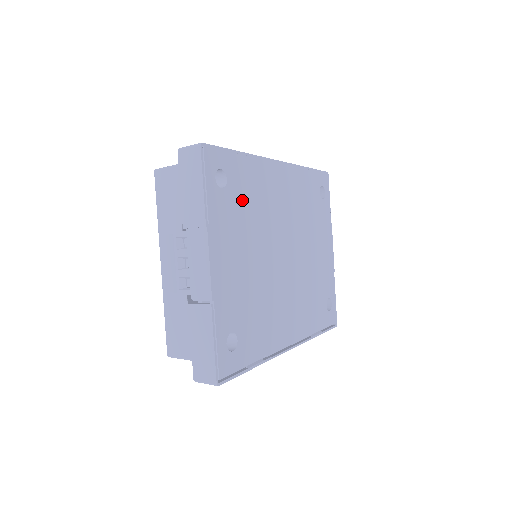
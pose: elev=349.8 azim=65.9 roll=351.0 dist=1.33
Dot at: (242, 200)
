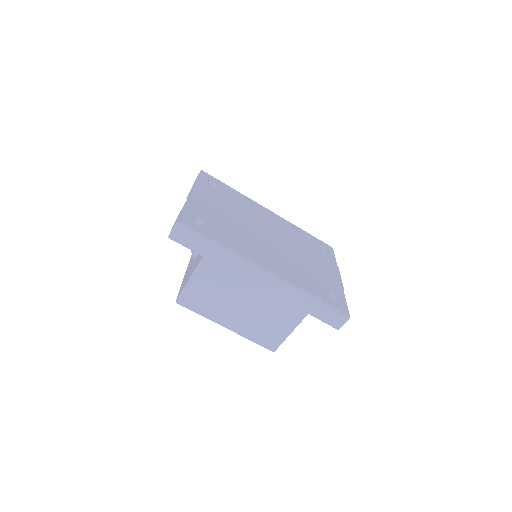
Dot at: (229, 198)
